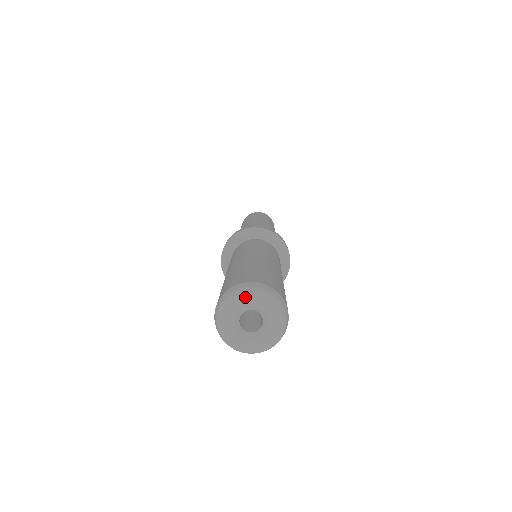
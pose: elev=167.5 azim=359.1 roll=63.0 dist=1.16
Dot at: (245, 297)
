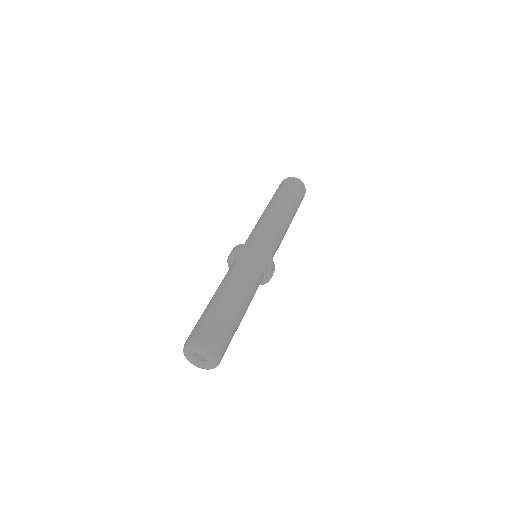
Dot at: (196, 350)
